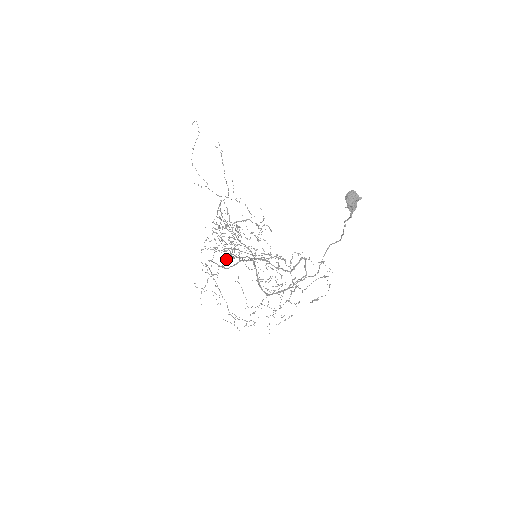
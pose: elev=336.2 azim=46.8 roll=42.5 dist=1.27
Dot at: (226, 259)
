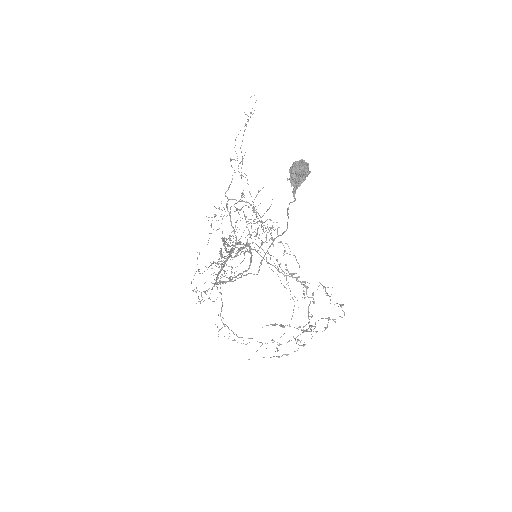
Dot at: occluded
